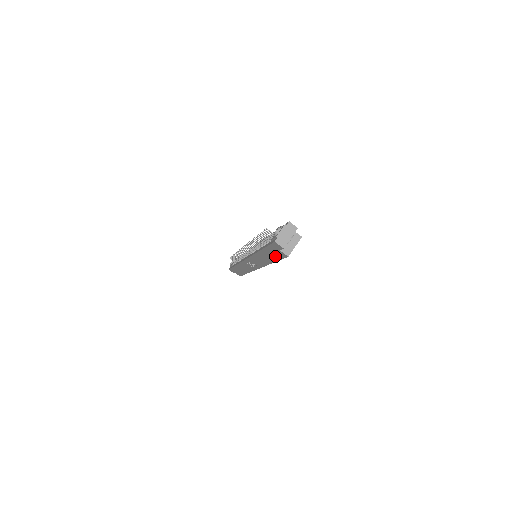
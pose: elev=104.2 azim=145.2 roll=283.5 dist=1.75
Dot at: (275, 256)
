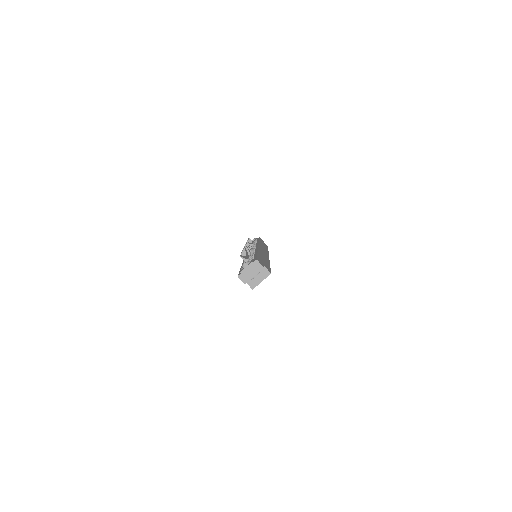
Dot at: occluded
